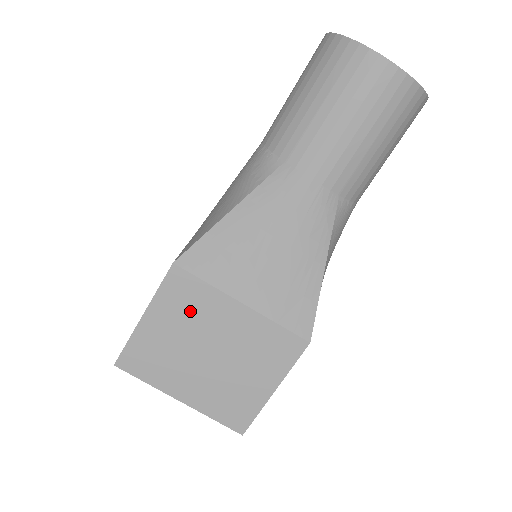
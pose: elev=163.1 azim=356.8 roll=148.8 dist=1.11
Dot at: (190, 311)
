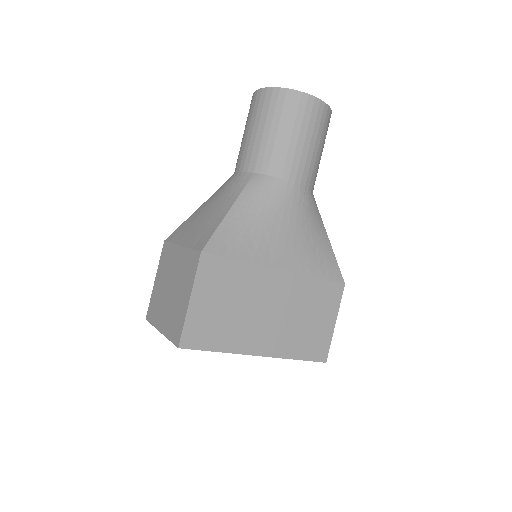
Dot at: (167, 265)
